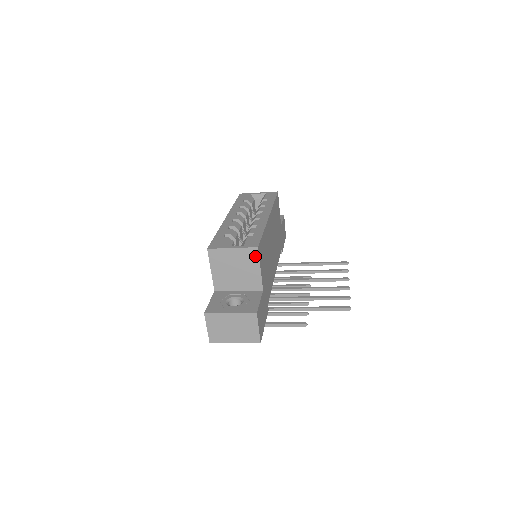
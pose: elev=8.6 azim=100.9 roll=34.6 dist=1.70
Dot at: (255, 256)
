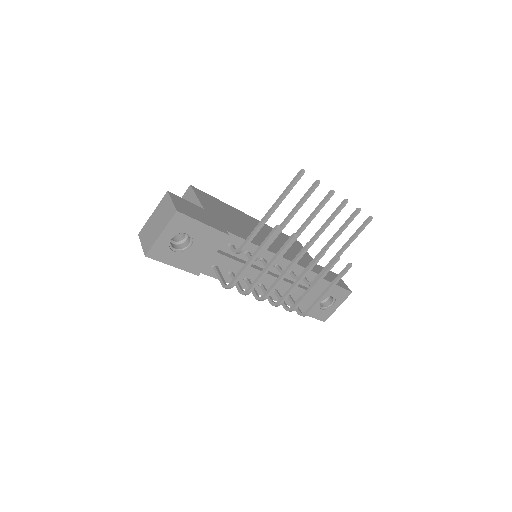
Dot at: (191, 192)
